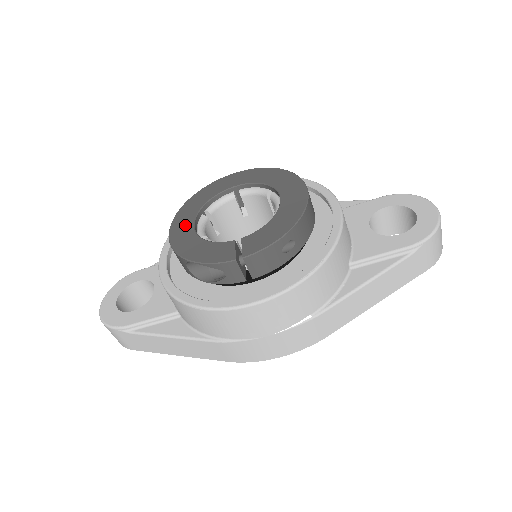
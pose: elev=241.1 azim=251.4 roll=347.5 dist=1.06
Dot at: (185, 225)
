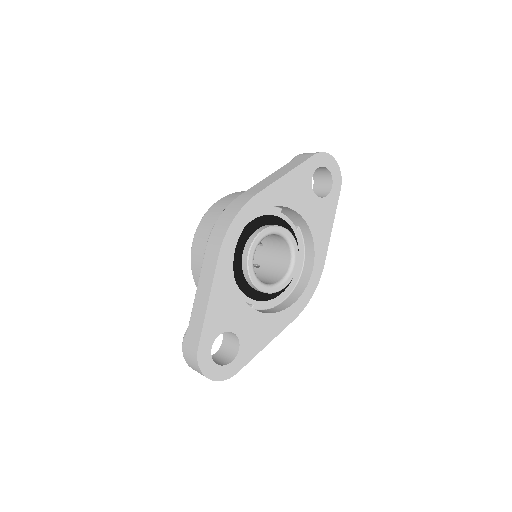
Dot at: occluded
